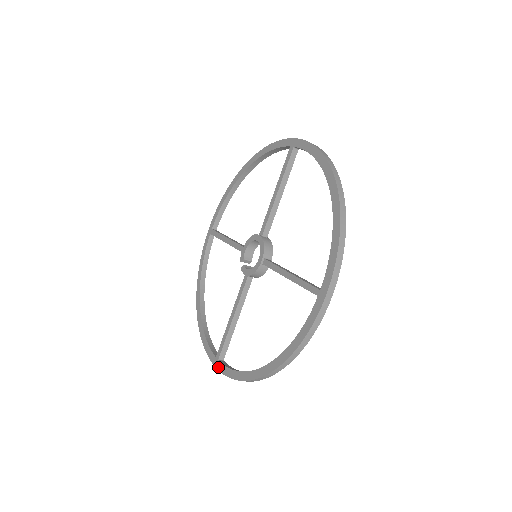
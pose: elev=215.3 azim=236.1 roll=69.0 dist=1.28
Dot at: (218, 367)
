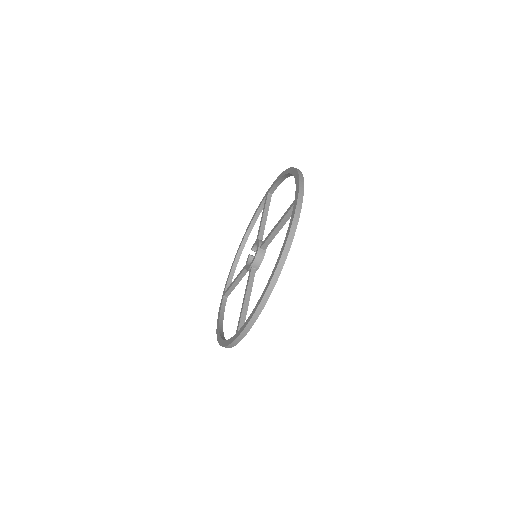
Dot at: (221, 301)
